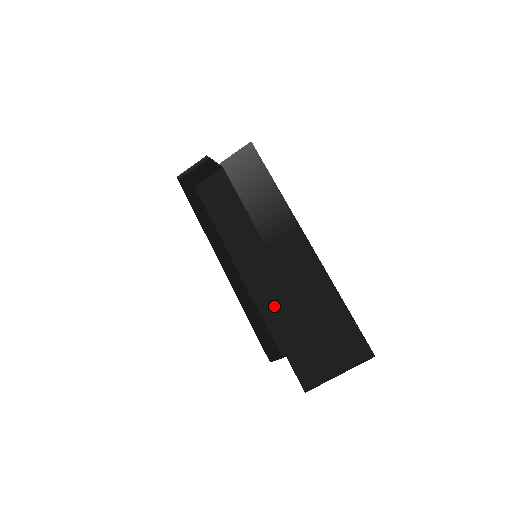
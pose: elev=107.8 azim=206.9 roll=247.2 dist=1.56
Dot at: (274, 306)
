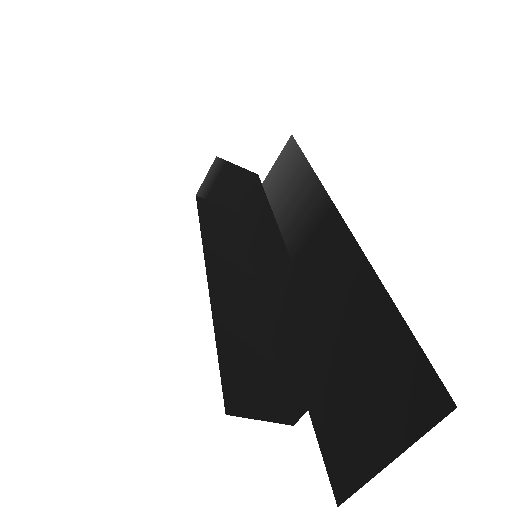
Dot at: (288, 333)
